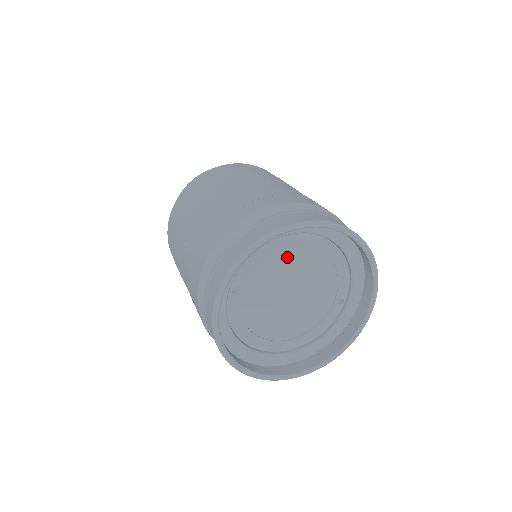
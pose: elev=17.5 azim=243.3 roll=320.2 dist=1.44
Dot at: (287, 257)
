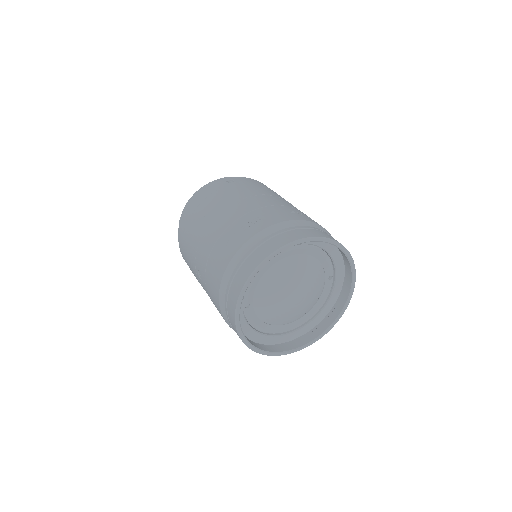
Dot at: (276, 270)
